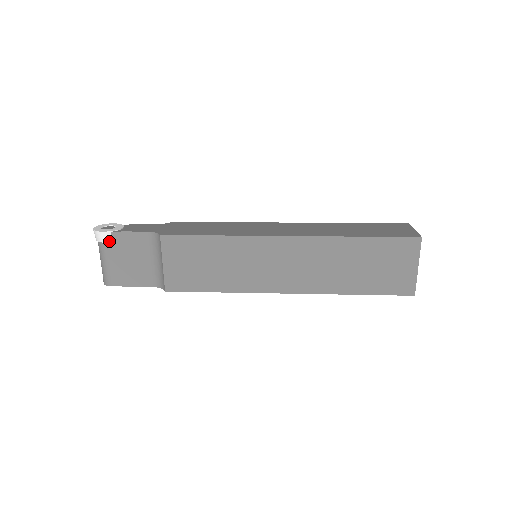
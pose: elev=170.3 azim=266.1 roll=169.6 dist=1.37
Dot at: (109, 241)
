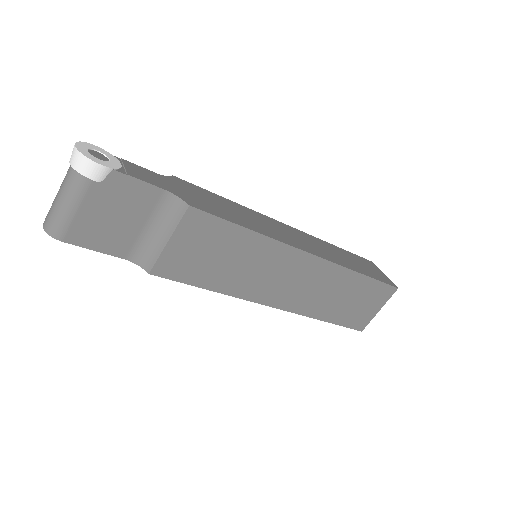
Dot at: (101, 180)
